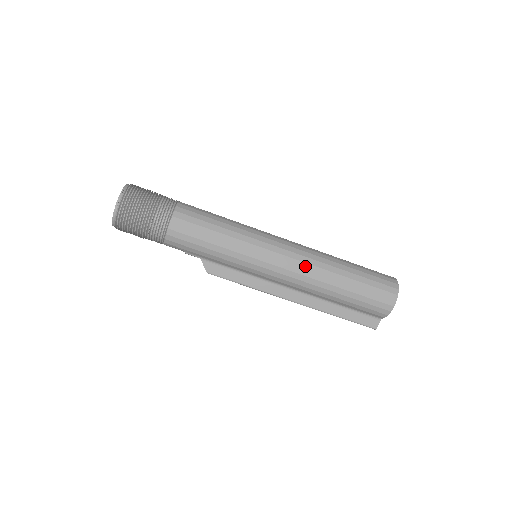
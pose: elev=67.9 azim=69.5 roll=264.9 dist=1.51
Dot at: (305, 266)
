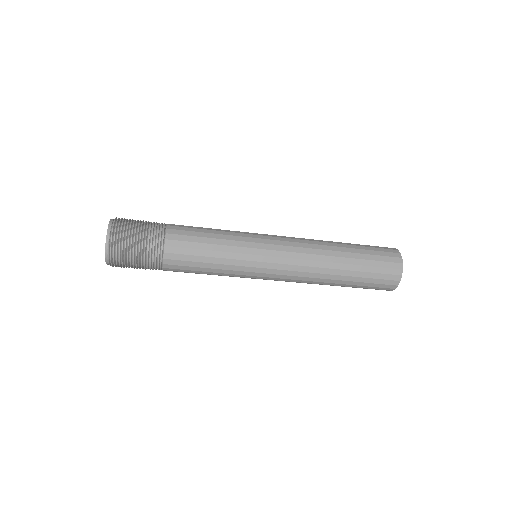
Dot at: (301, 281)
